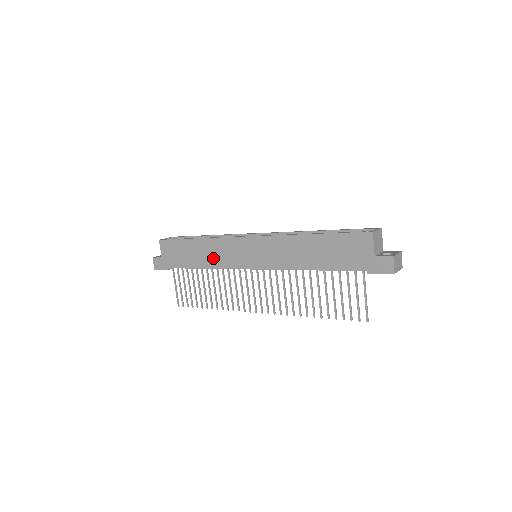
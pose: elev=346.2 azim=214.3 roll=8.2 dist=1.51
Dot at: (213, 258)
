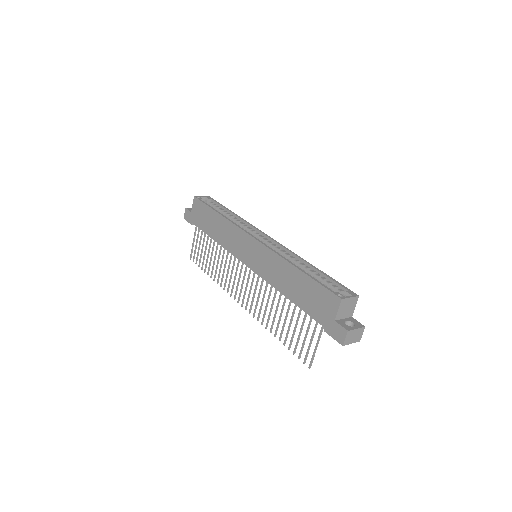
Dot at: (224, 238)
